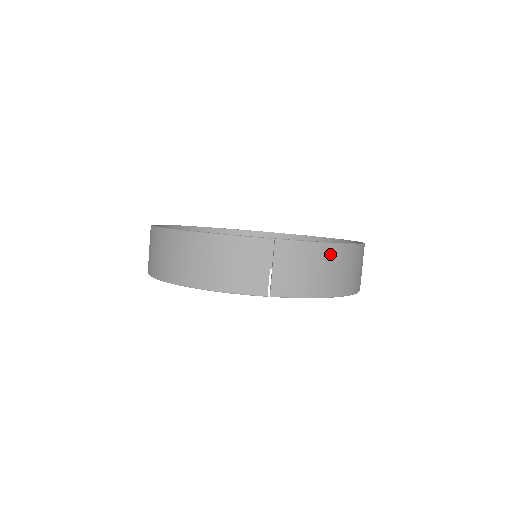
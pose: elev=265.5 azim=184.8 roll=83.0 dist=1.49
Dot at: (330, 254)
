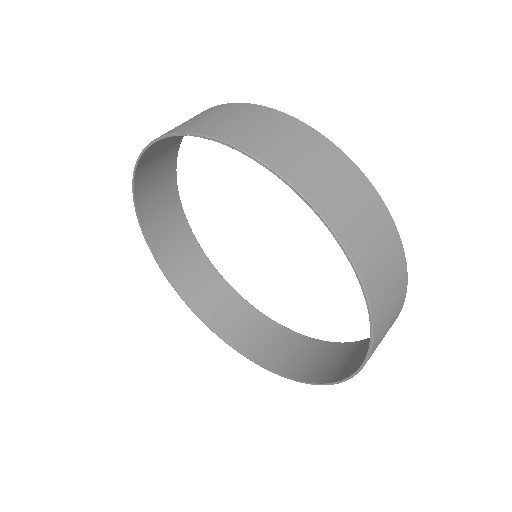
Dot at: (297, 131)
